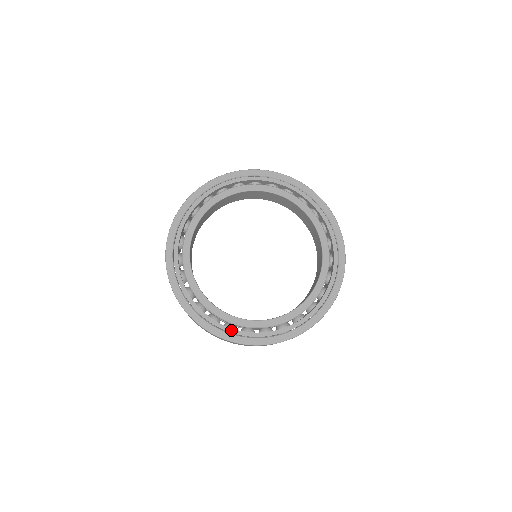
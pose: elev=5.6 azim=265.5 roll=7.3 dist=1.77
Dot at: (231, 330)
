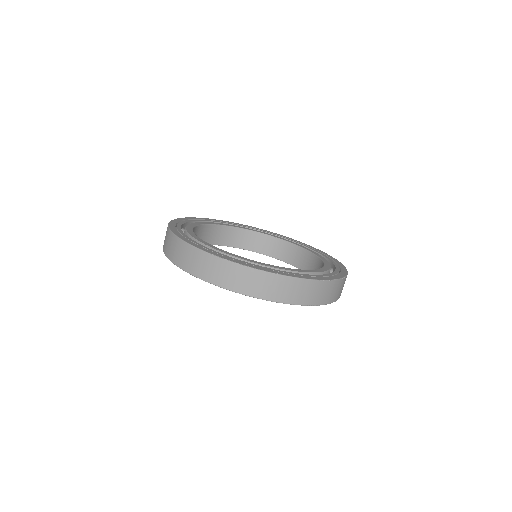
Dot at: (259, 266)
